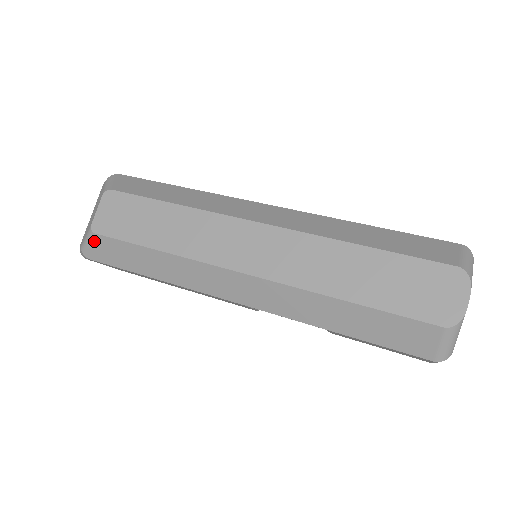
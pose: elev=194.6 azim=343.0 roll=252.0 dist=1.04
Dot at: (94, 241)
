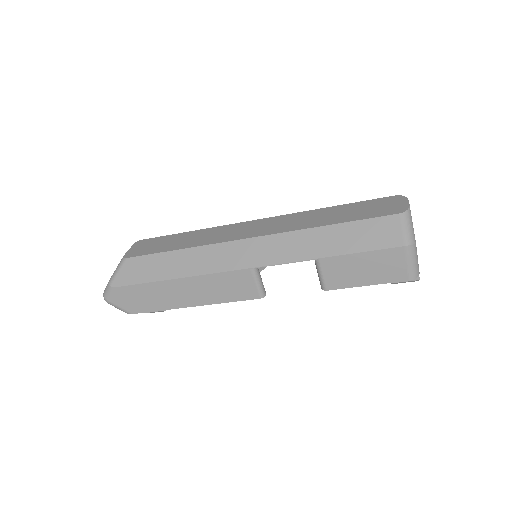
Dot at: (124, 266)
